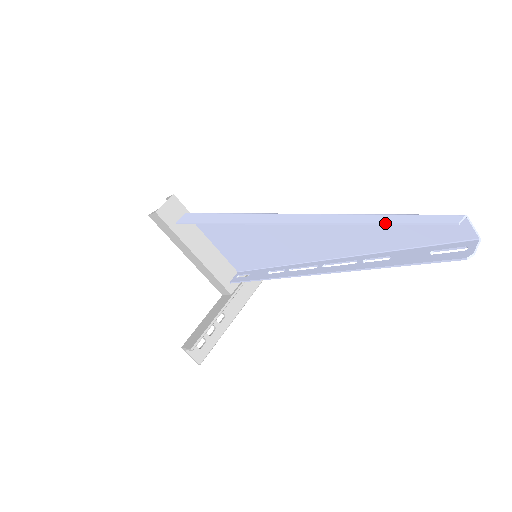
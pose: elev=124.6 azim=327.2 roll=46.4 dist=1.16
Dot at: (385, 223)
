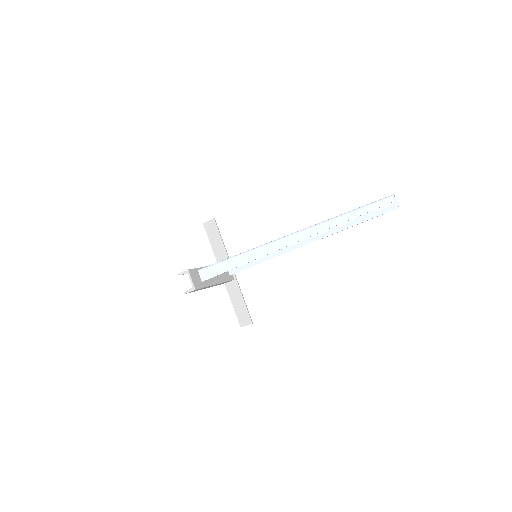
Dot at: occluded
